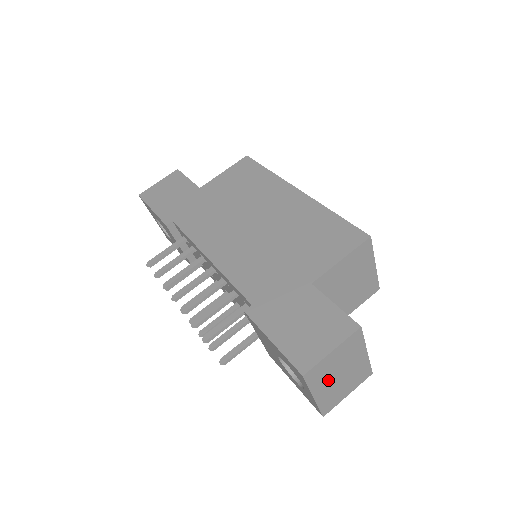
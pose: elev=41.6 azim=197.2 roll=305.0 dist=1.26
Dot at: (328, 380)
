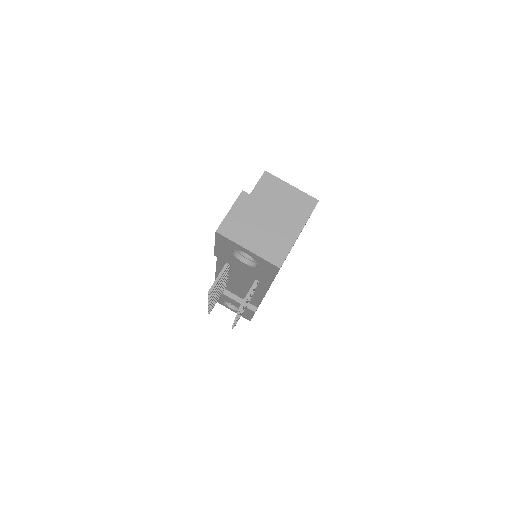
Dot at: (250, 234)
